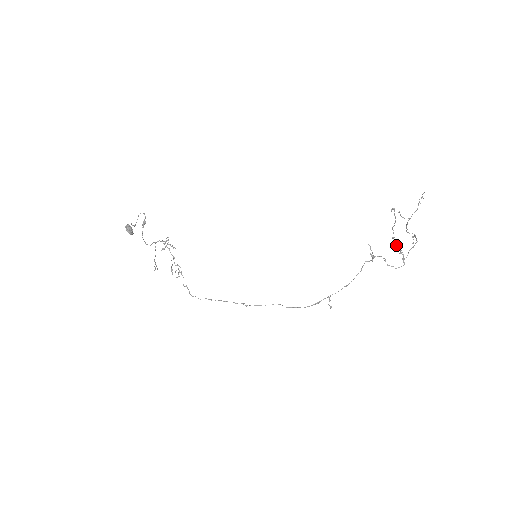
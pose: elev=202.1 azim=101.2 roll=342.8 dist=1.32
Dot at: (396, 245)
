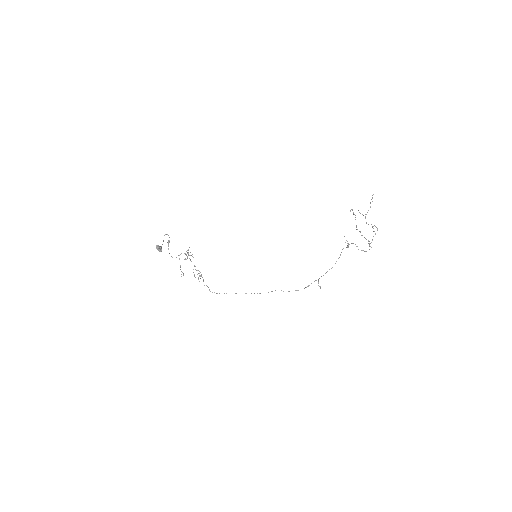
Dot at: occluded
